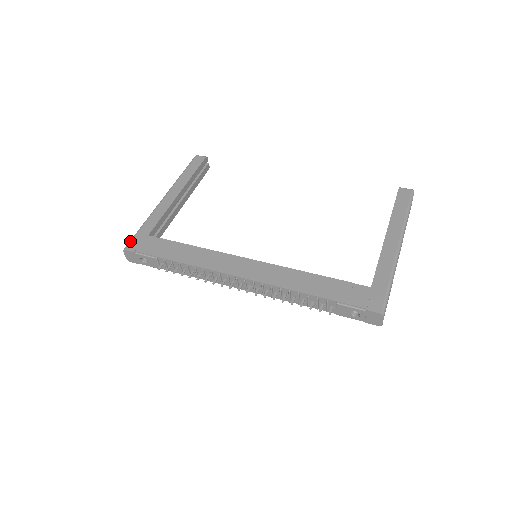
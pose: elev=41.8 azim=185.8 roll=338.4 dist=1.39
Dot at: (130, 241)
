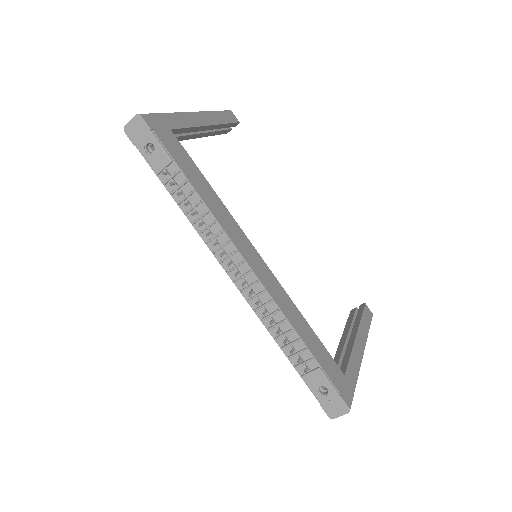
Dot at: (150, 114)
